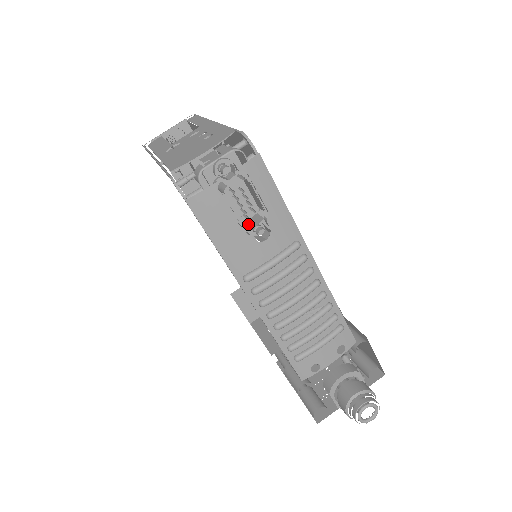
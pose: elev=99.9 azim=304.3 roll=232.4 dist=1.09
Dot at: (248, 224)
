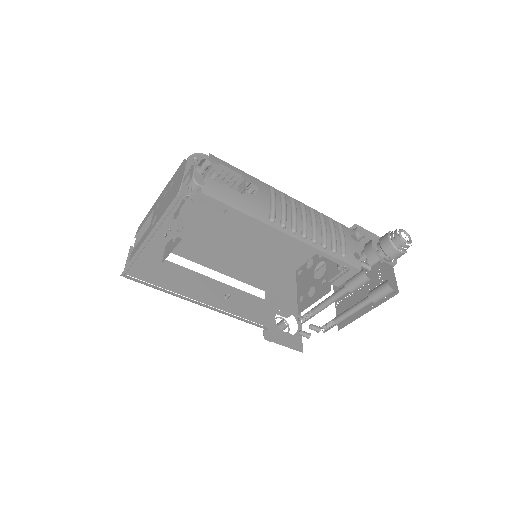
Dot at: (241, 192)
